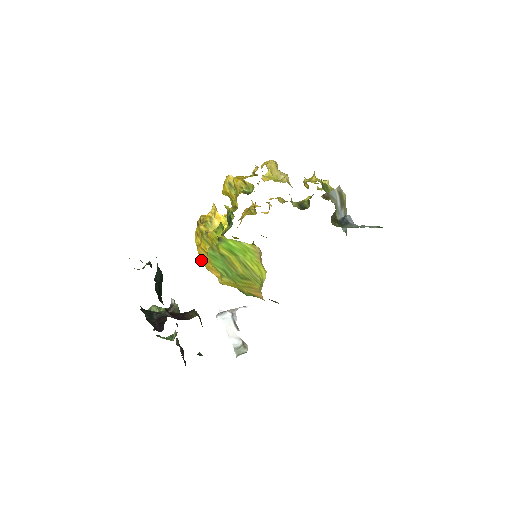
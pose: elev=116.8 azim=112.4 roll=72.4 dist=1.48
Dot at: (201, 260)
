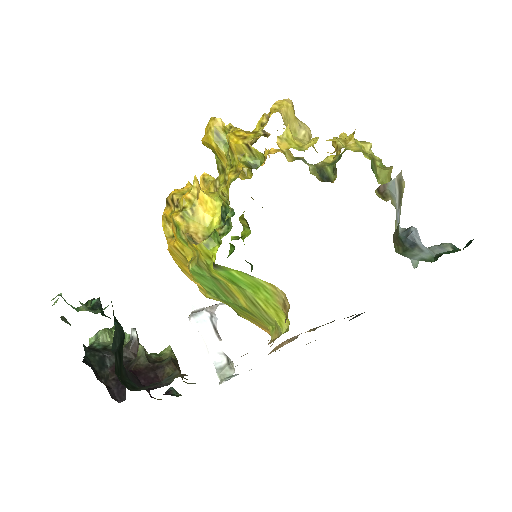
Dot at: occluded
